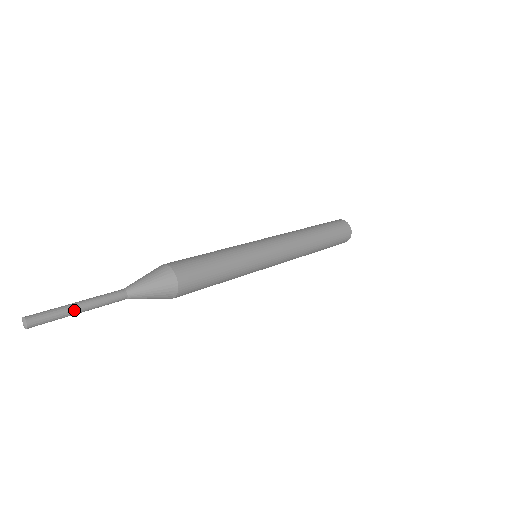
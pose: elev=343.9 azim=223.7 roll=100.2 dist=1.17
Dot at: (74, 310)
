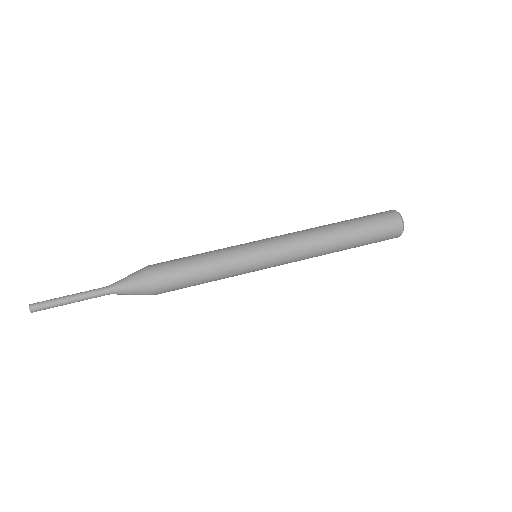
Dot at: (65, 303)
